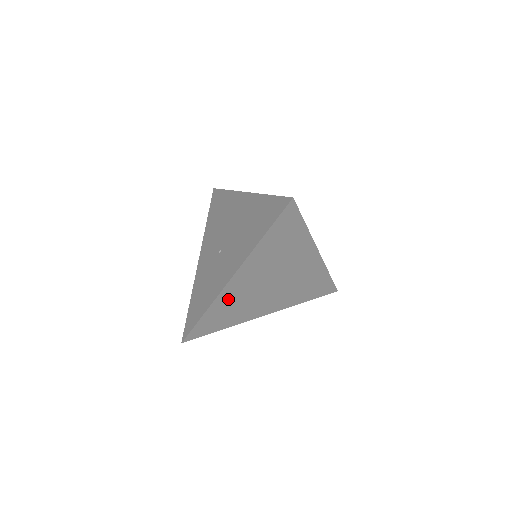
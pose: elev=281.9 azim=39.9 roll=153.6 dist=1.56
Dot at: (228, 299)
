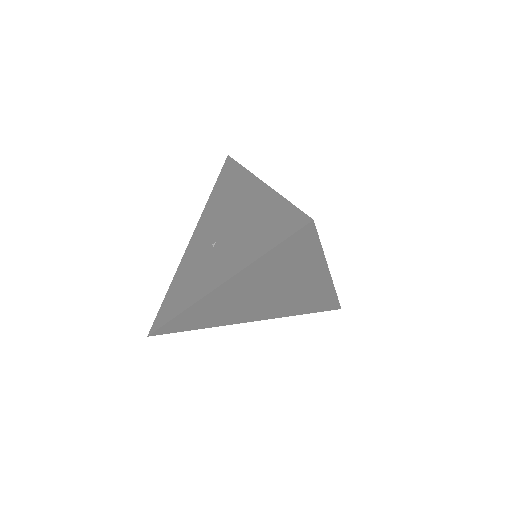
Dot at: (210, 305)
